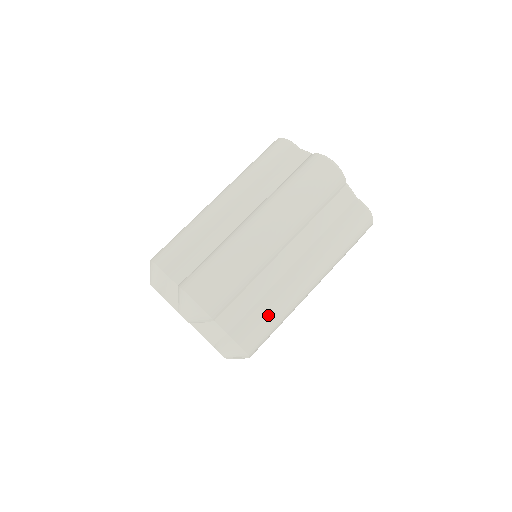
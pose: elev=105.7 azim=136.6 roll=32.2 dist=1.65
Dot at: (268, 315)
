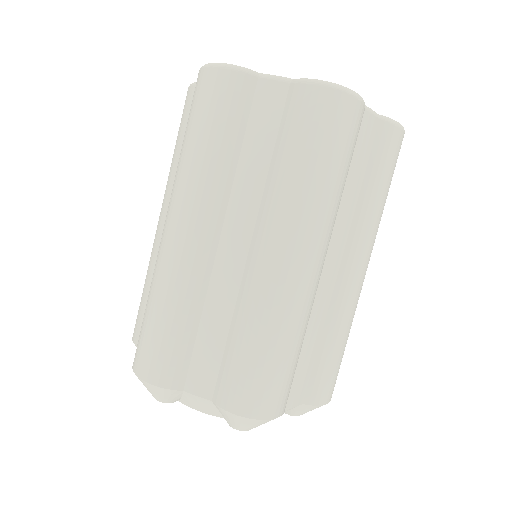
Dot at: (338, 349)
